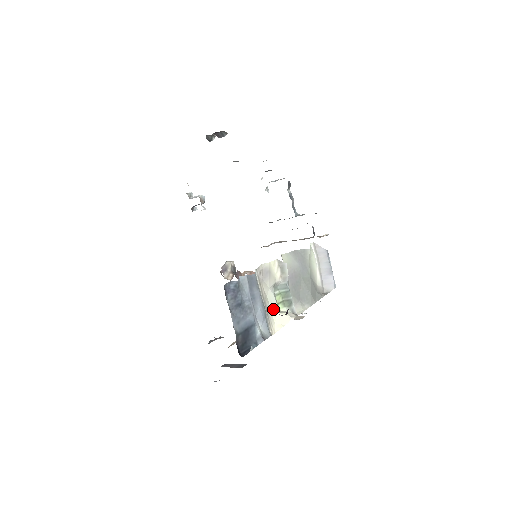
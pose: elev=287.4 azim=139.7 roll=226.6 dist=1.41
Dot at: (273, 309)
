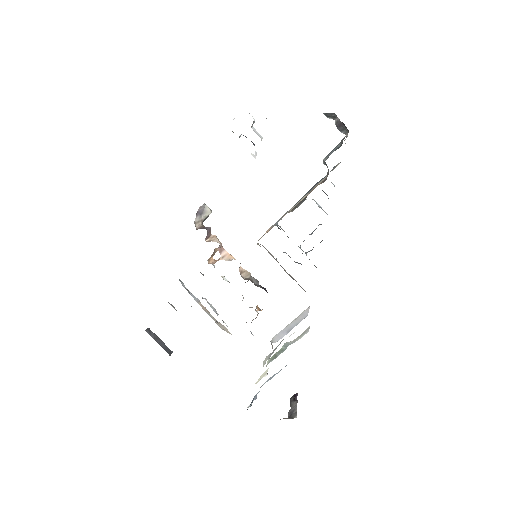
Dot at: occluded
